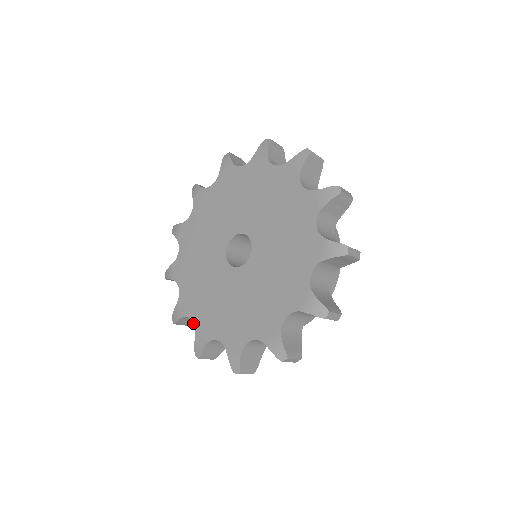
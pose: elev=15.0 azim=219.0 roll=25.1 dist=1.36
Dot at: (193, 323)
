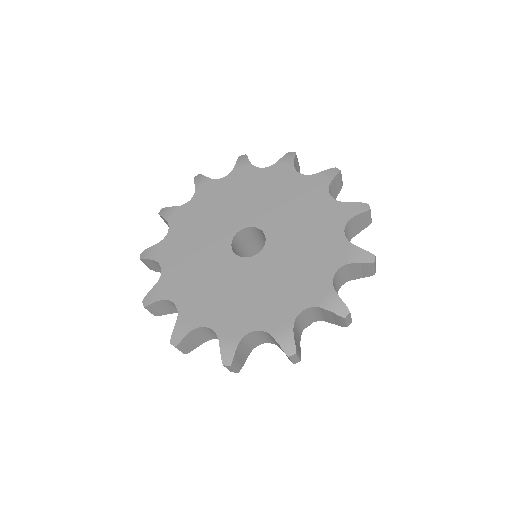
Dot at: (156, 270)
